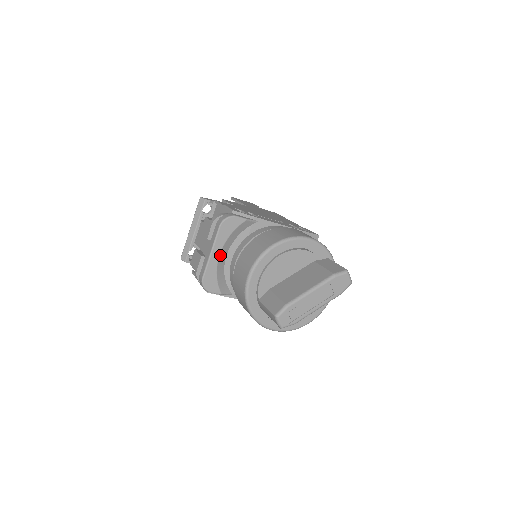
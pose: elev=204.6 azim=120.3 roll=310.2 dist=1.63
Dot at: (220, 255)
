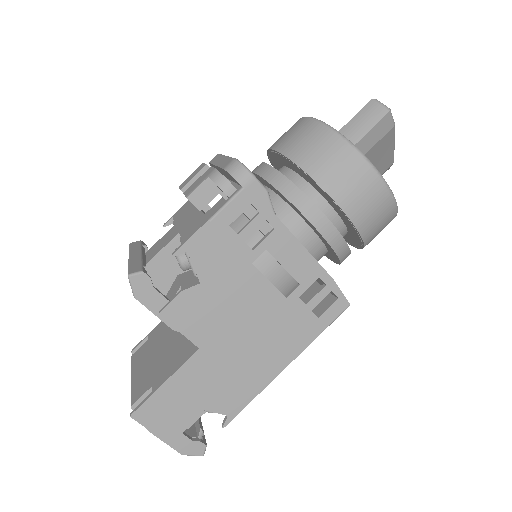
Dot at: occluded
